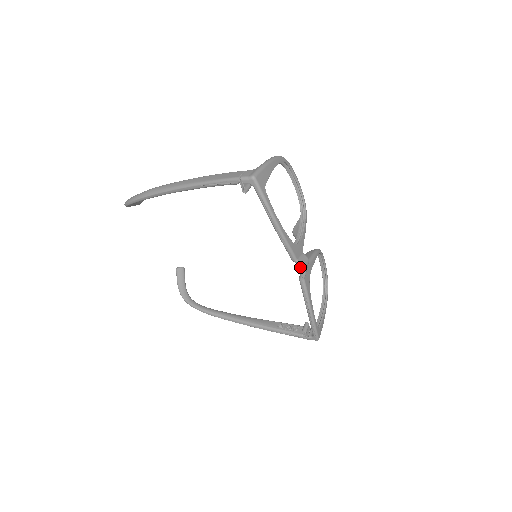
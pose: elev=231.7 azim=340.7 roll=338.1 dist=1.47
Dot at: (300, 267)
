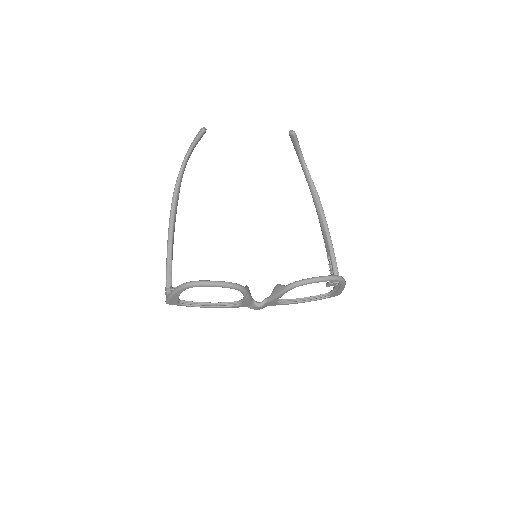
Dot at: occluded
